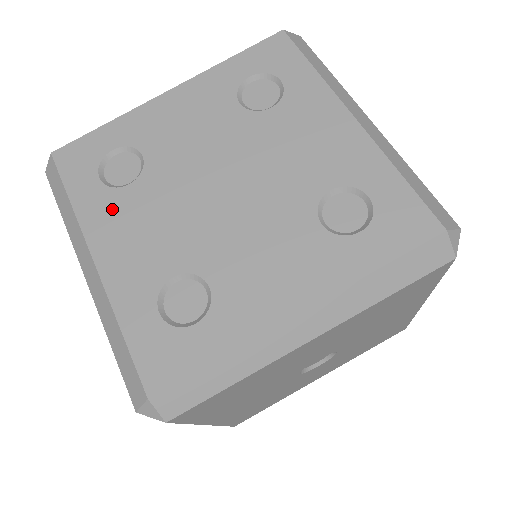
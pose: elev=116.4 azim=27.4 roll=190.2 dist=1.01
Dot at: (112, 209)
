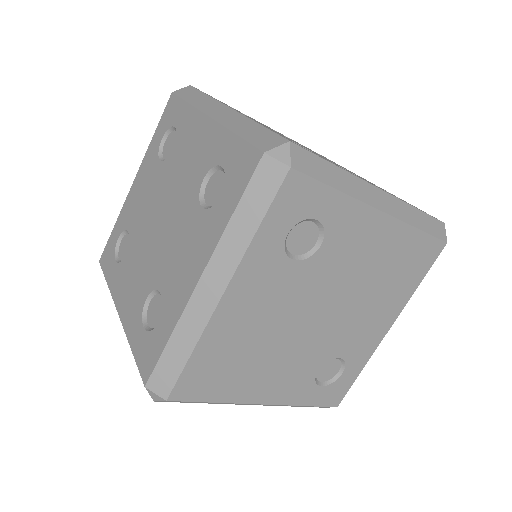
Dot at: (150, 165)
